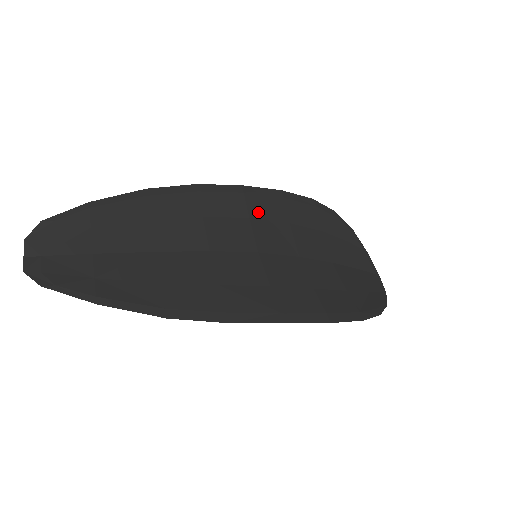
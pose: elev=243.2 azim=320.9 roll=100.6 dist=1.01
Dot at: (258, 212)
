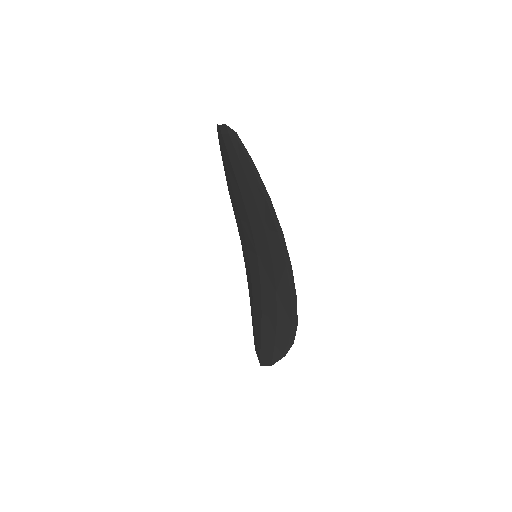
Dot at: occluded
